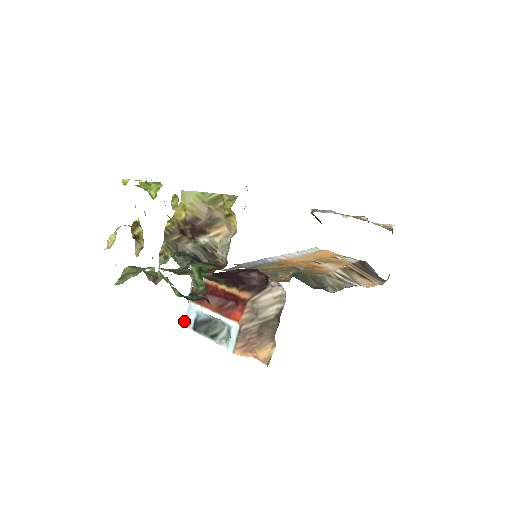
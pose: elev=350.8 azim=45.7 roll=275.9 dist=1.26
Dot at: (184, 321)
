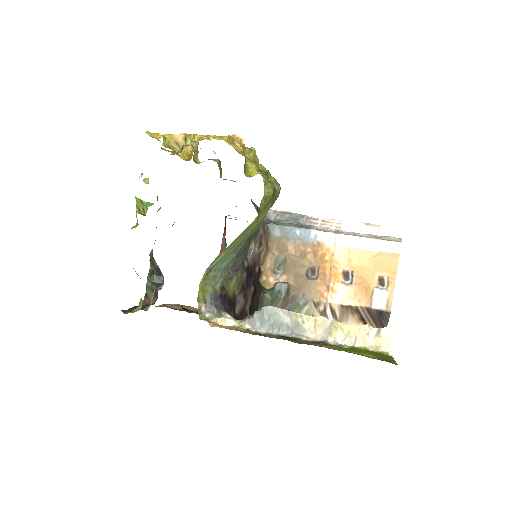
Dot at: occluded
